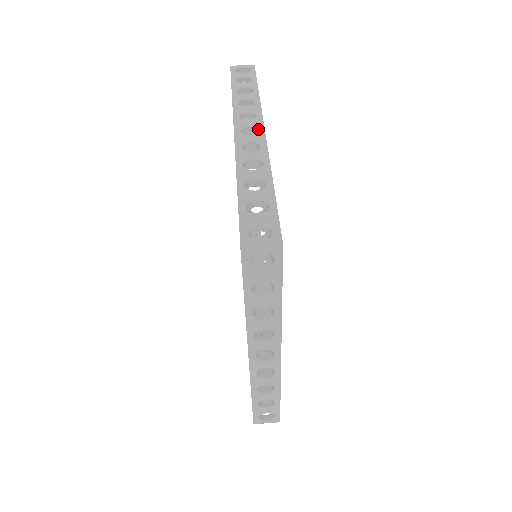
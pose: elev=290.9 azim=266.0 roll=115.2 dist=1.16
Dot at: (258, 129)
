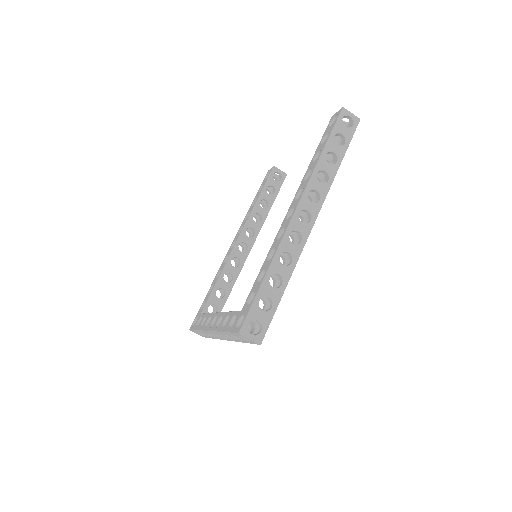
Dot at: (311, 219)
